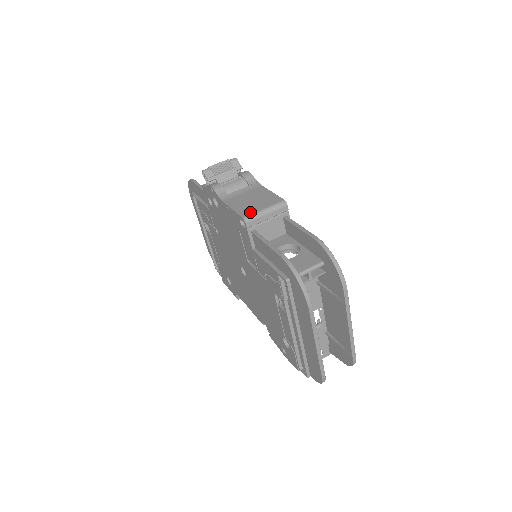
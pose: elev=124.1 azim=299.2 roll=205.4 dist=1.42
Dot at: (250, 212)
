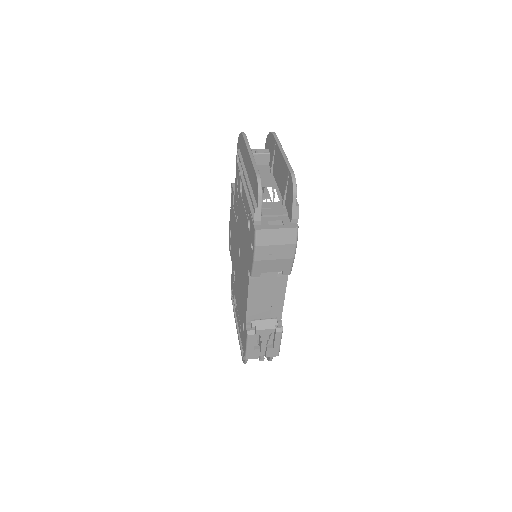
Dot at: occluded
